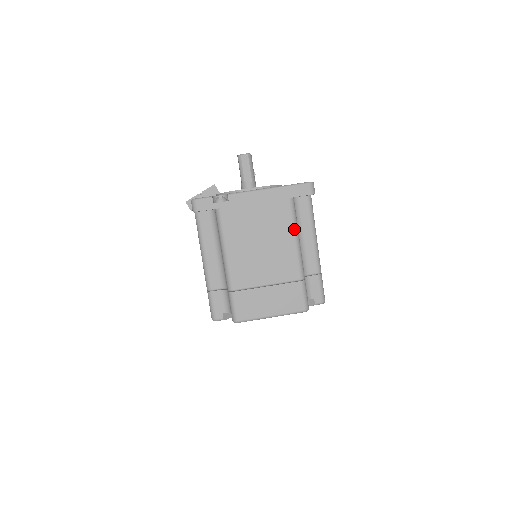
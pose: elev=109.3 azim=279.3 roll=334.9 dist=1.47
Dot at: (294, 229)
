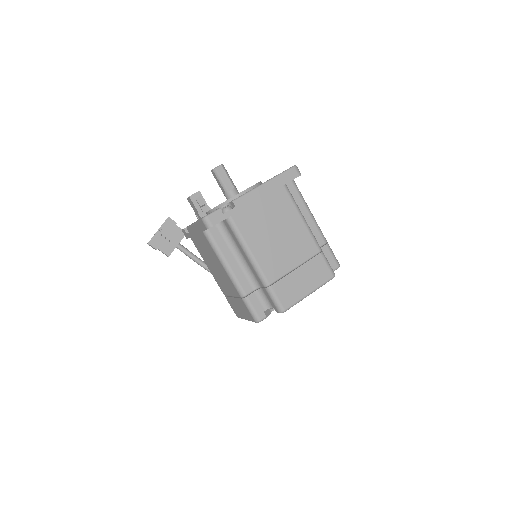
Dot at: (298, 210)
